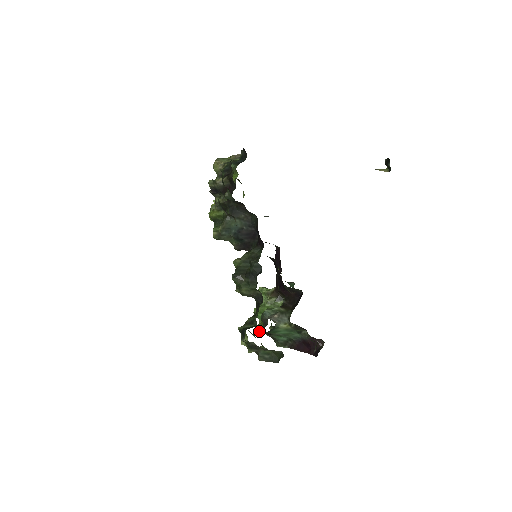
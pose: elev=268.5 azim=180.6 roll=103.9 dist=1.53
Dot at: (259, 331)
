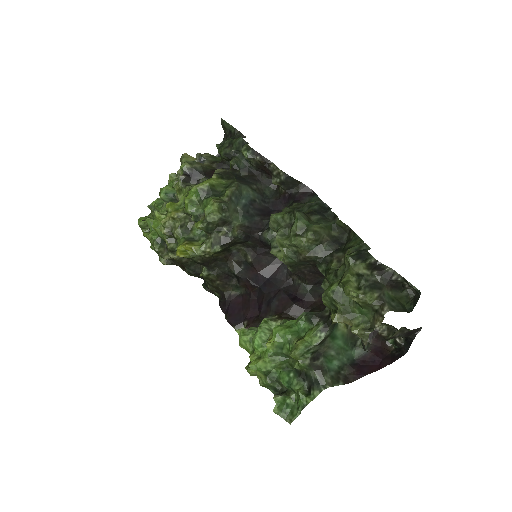
Dot at: (334, 311)
